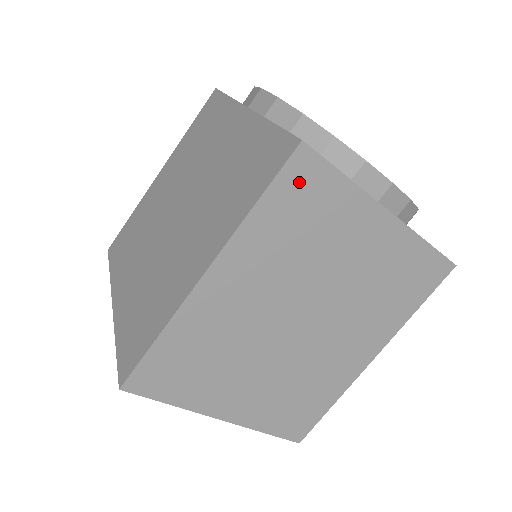
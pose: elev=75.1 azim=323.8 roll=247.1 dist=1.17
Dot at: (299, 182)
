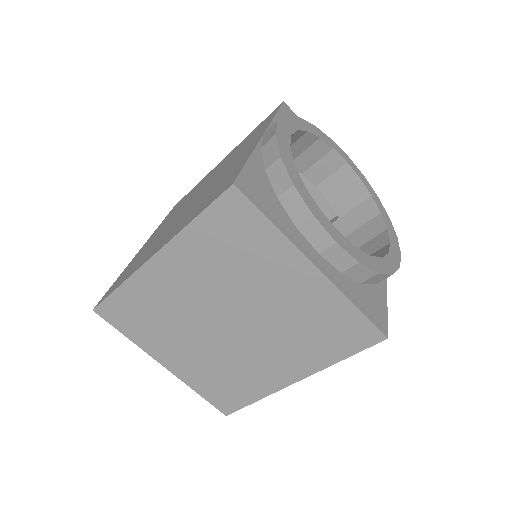
Dot at: (230, 215)
